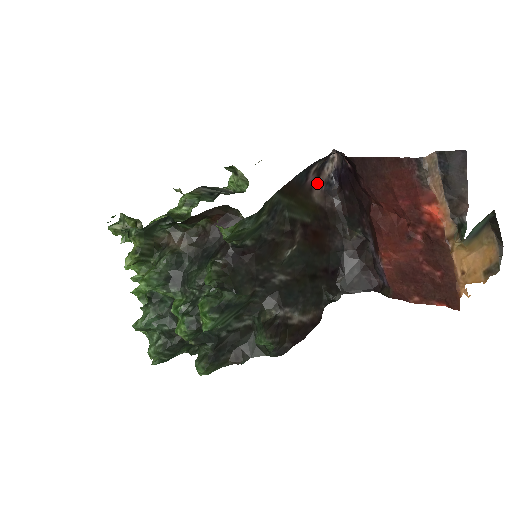
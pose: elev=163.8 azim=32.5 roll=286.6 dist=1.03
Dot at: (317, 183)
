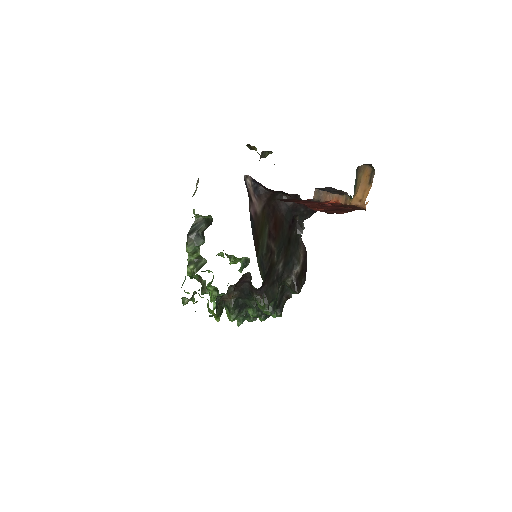
Dot at: (253, 203)
